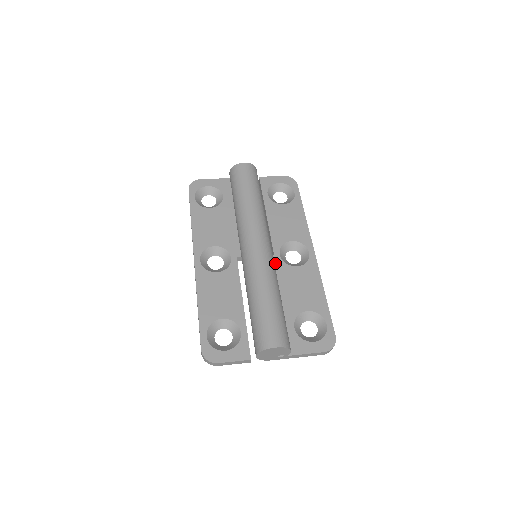
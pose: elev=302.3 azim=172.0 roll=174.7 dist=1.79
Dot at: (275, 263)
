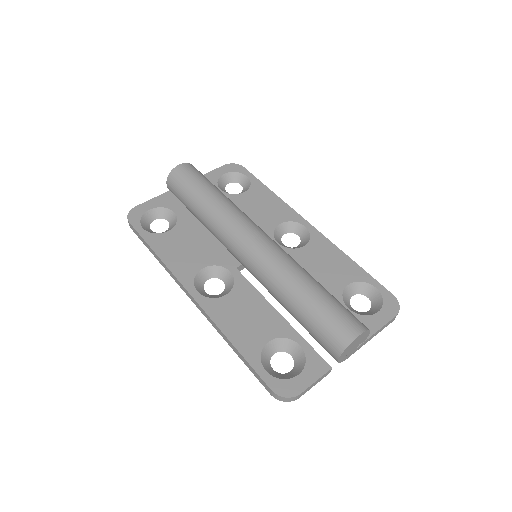
Dot at: occluded
